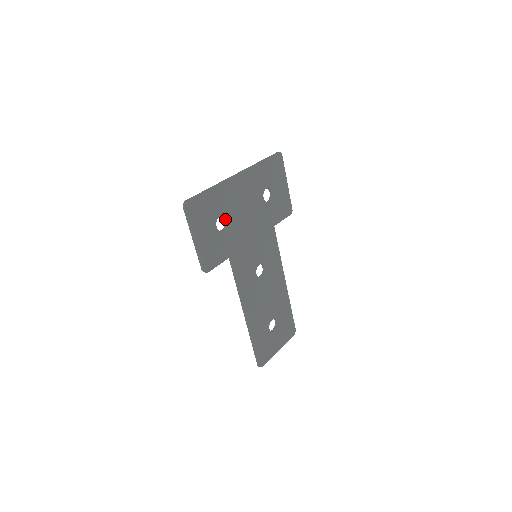
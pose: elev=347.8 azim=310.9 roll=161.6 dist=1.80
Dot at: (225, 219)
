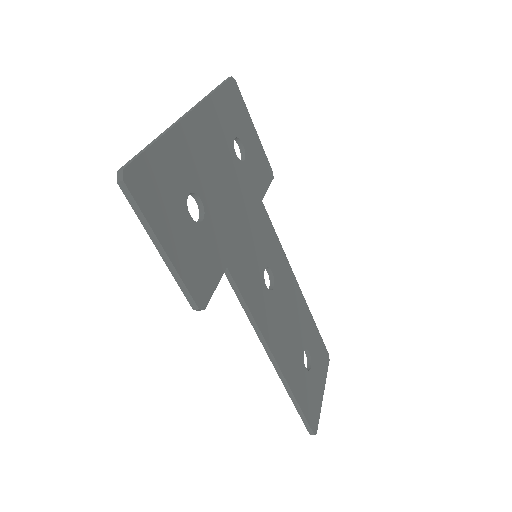
Dot at: (197, 199)
